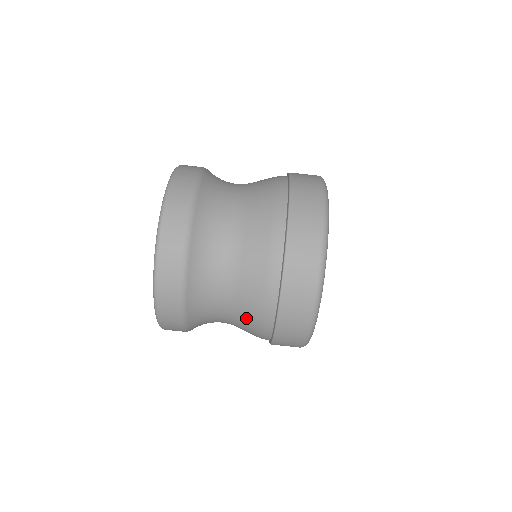
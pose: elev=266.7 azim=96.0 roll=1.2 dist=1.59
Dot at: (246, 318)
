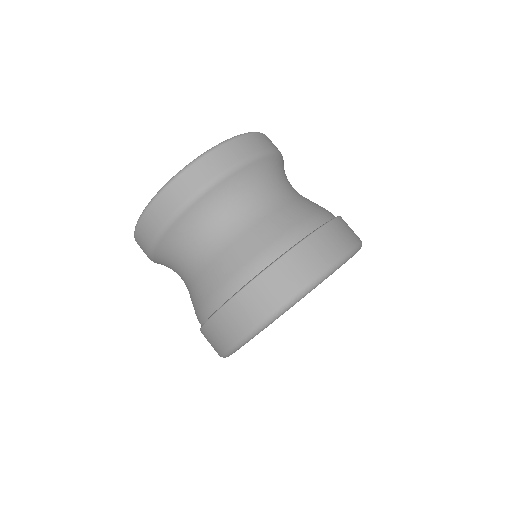
Dot at: occluded
